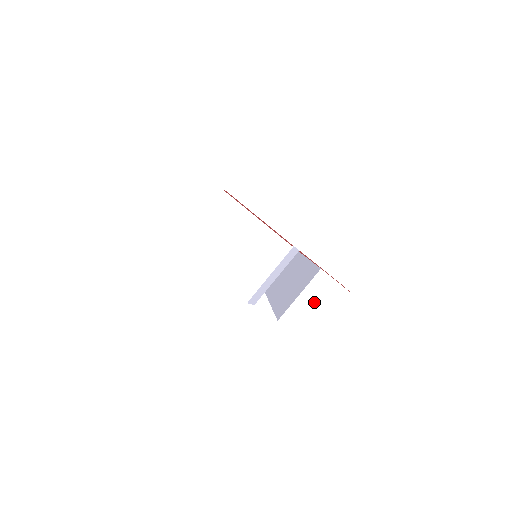
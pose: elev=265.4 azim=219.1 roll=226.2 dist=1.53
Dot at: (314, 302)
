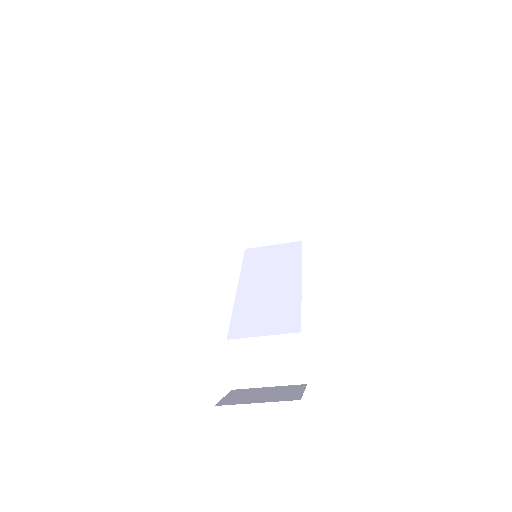
Dot at: (270, 355)
